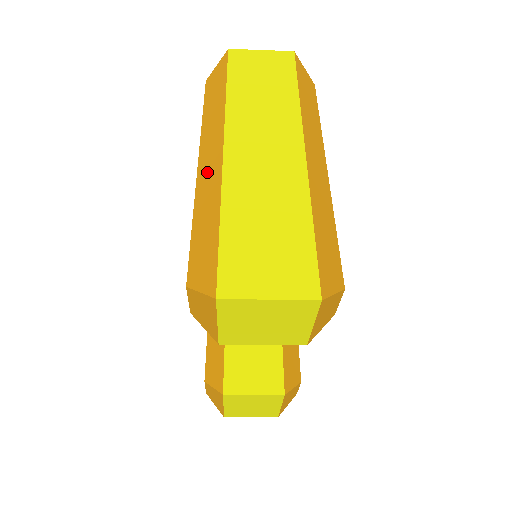
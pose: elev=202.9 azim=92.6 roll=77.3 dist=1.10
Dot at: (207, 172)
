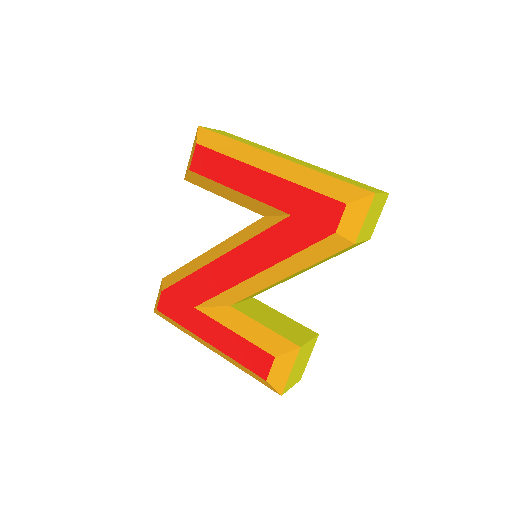
Dot at: (282, 169)
